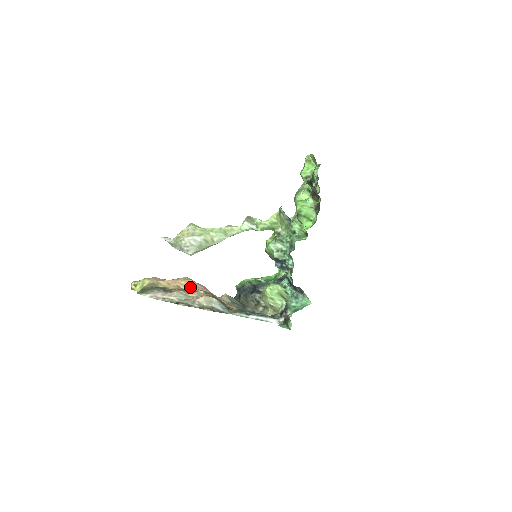
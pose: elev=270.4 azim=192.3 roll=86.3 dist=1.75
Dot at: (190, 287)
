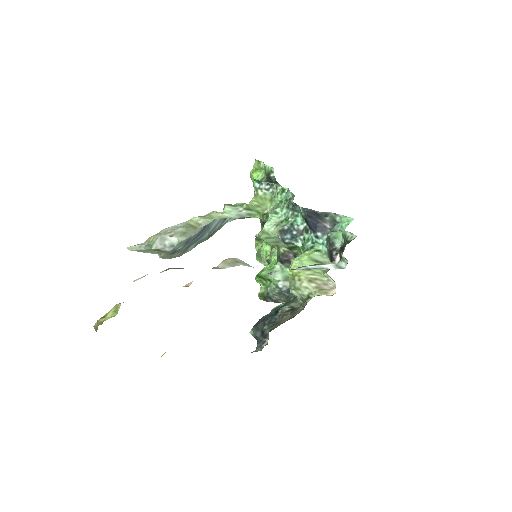
Dot at: occluded
